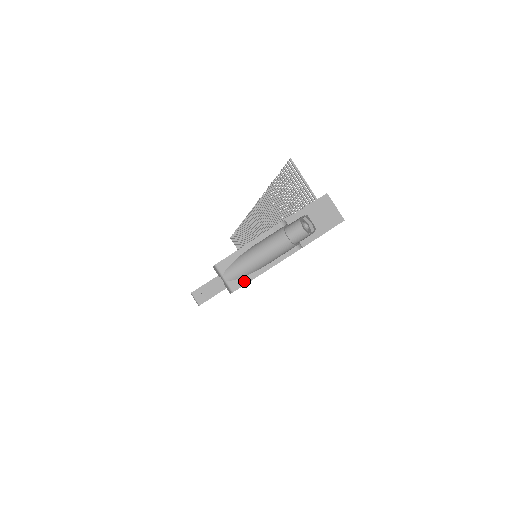
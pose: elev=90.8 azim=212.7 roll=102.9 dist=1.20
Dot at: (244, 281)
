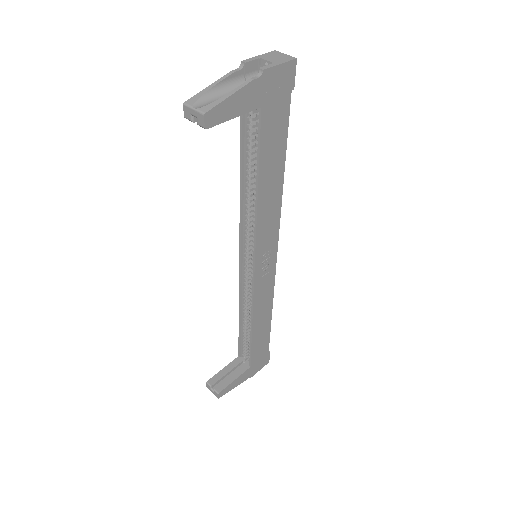
Dot at: (214, 104)
